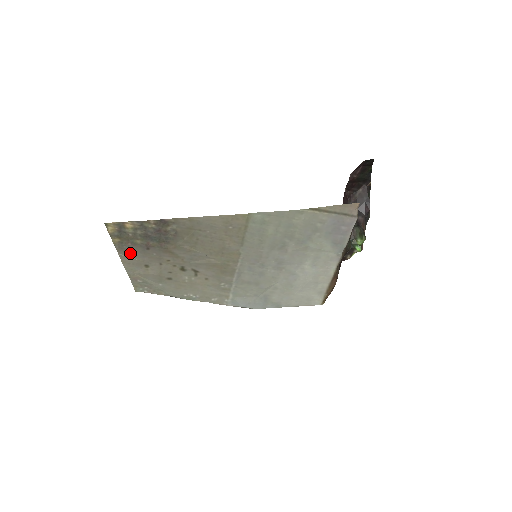
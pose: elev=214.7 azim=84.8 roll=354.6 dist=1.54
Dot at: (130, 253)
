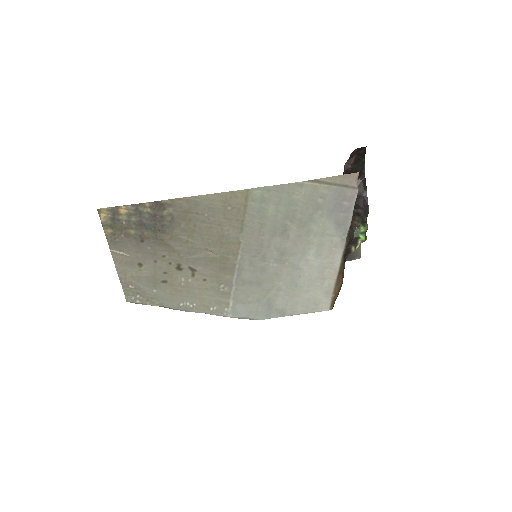
Dot at: (123, 248)
